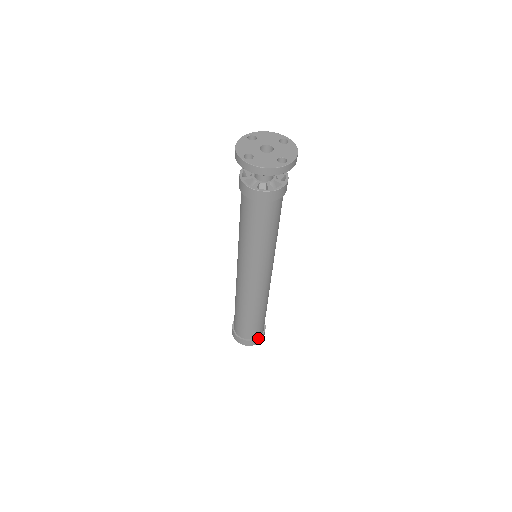
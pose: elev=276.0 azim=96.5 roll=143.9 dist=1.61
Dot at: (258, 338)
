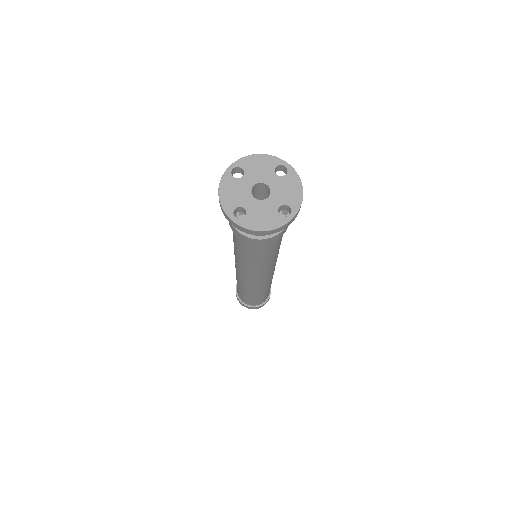
Dot at: (265, 302)
